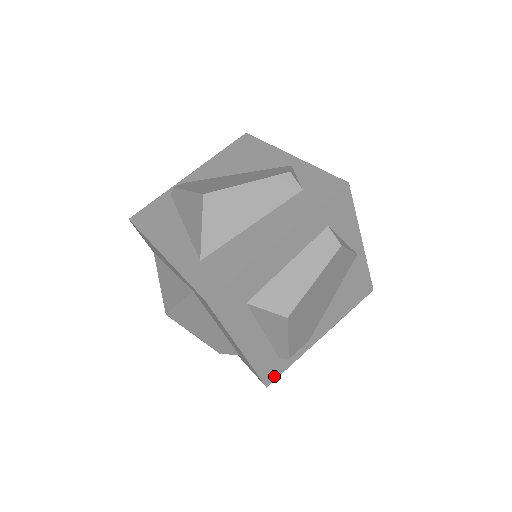
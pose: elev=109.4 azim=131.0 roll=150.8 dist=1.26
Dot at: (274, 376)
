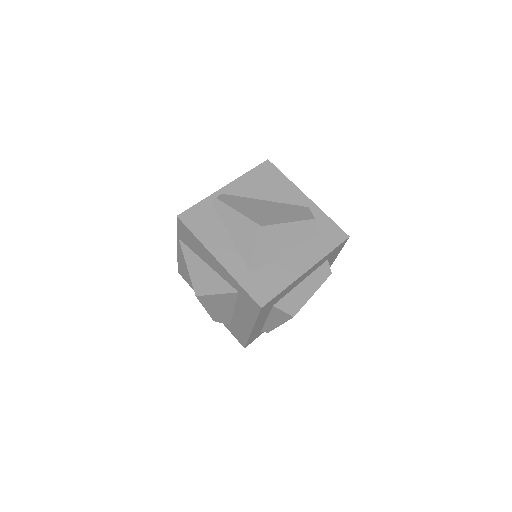
Dot at: (252, 341)
